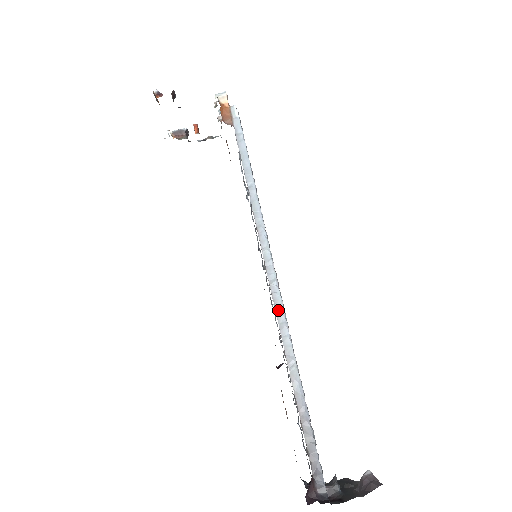
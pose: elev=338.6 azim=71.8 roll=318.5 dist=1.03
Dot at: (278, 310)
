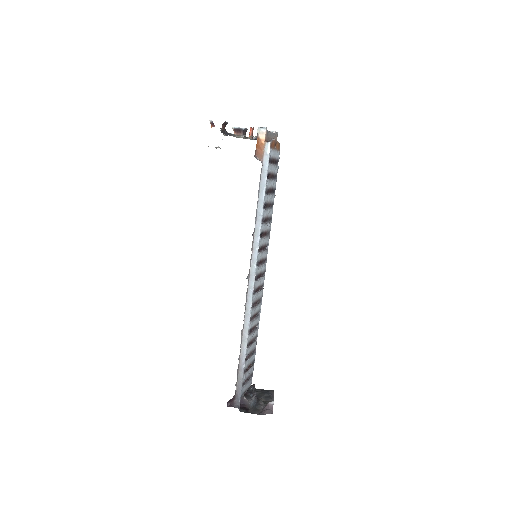
Dot at: (248, 306)
